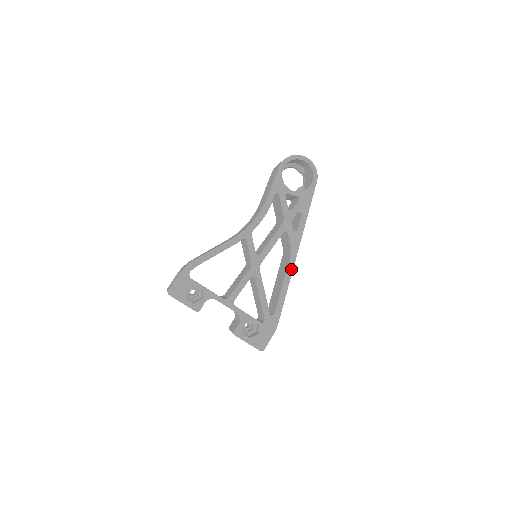
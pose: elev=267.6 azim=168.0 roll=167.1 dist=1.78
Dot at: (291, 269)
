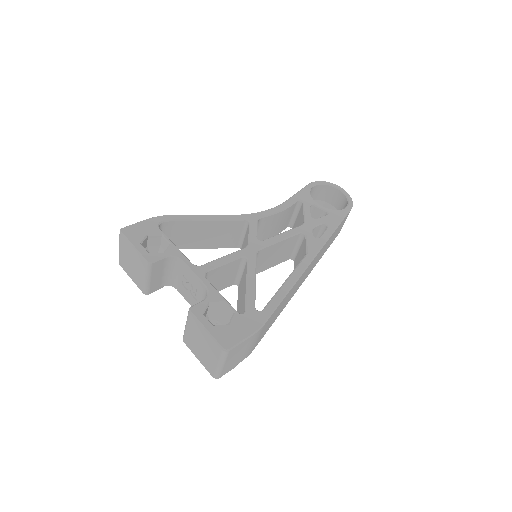
Dot at: (301, 270)
